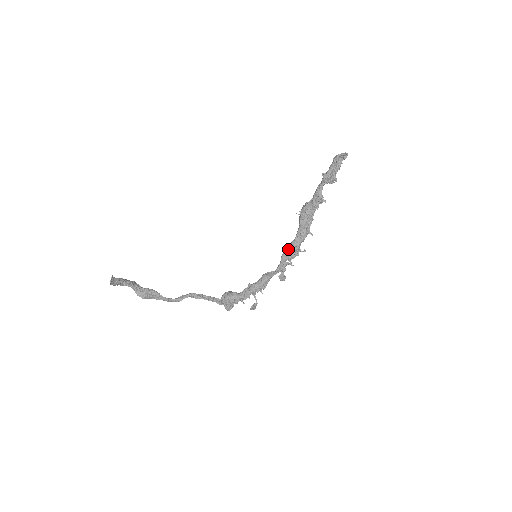
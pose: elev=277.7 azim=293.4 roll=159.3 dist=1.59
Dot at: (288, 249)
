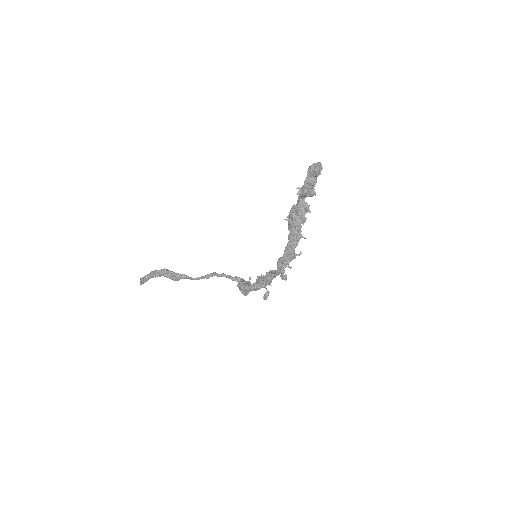
Dot at: (282, 256)
